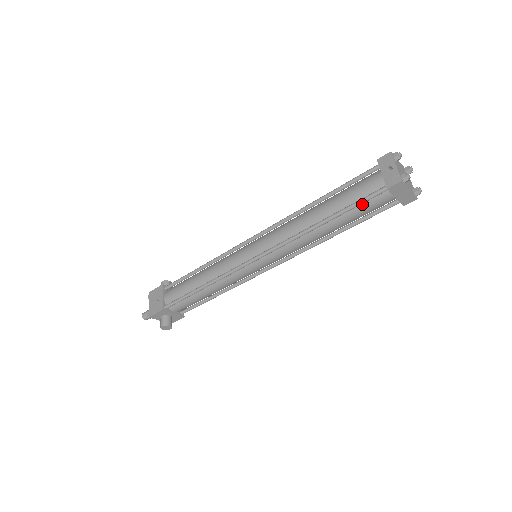
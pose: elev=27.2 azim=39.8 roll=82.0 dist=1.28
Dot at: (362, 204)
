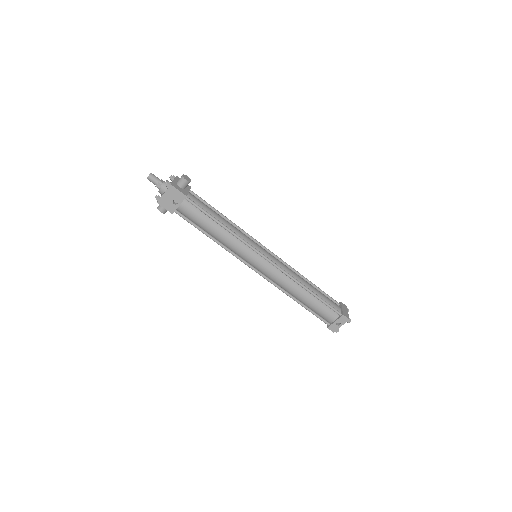
Dot at: (316, 313)
